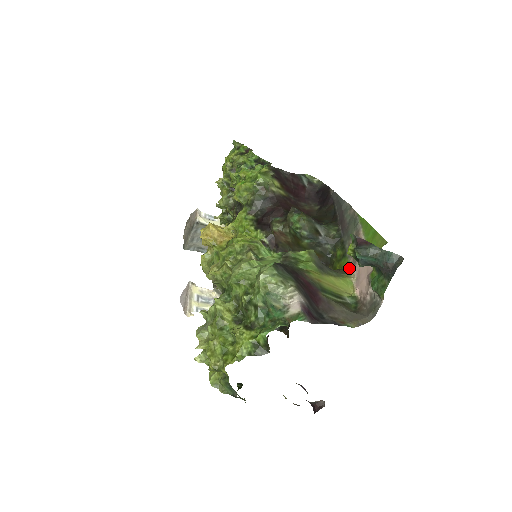
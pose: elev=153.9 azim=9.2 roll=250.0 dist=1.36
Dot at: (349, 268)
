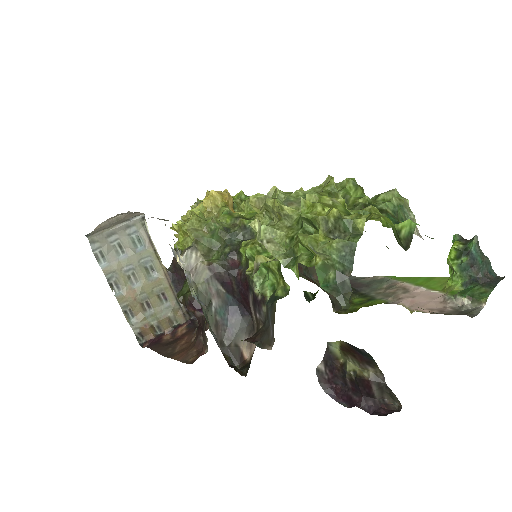
Dot at: (389, 303)
